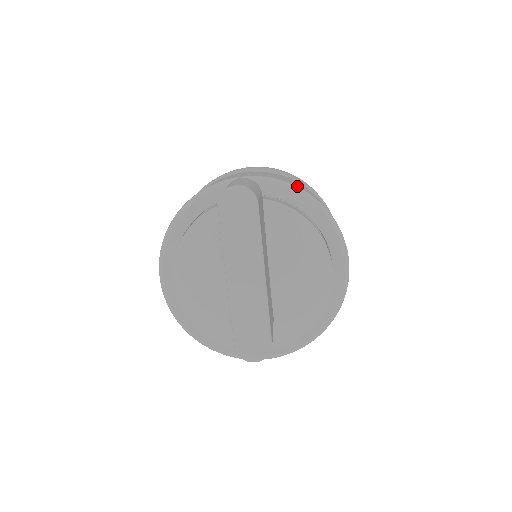
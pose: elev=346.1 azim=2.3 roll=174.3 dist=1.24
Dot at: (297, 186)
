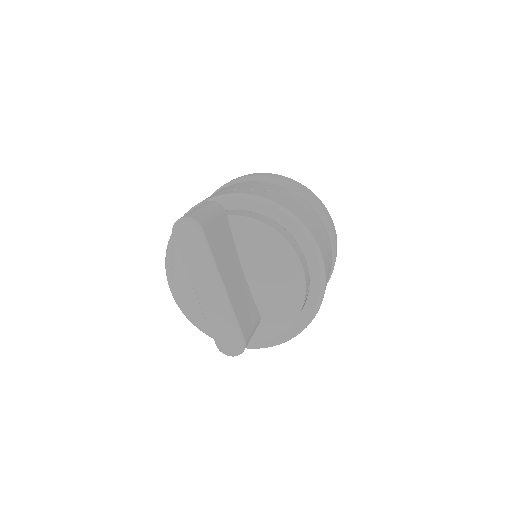
Dot at: (259, 196)
